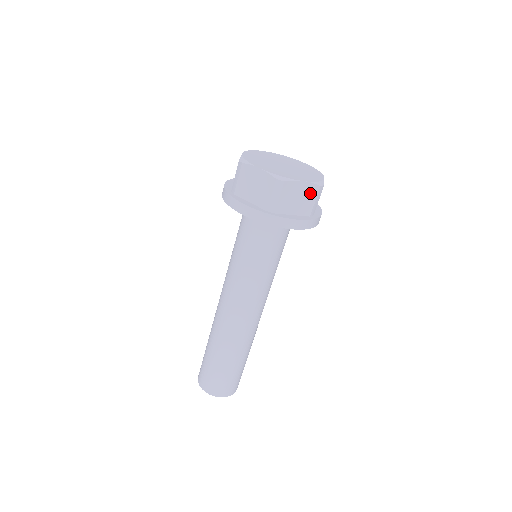
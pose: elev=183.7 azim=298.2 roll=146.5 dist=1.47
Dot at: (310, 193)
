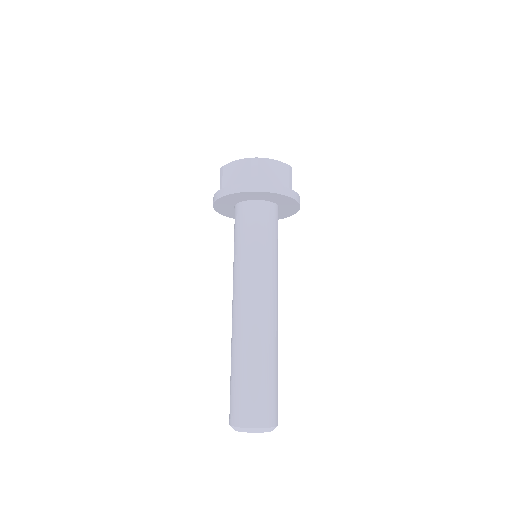
Dot at: (282, 170)
